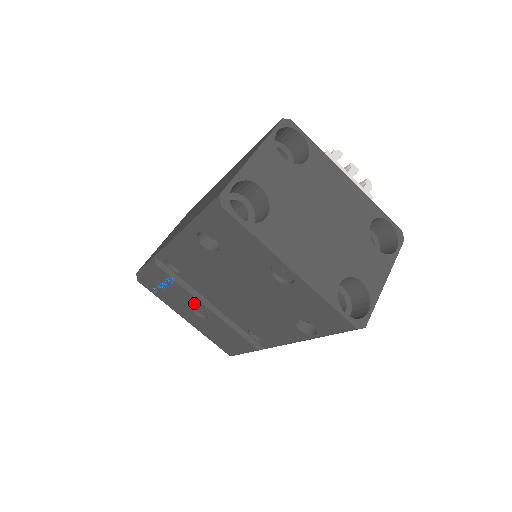
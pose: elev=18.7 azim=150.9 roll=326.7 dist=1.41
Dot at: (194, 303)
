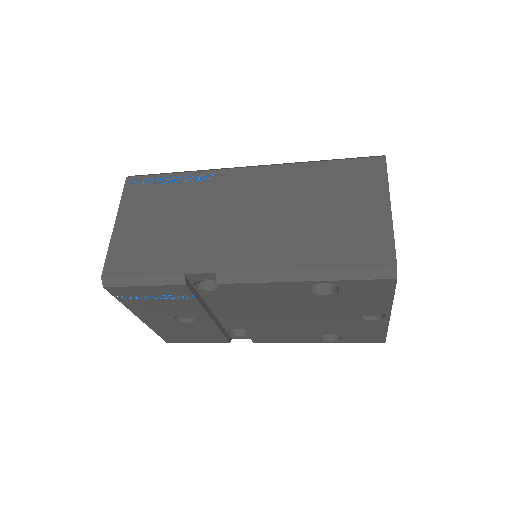
Dot at: (192, 313)
